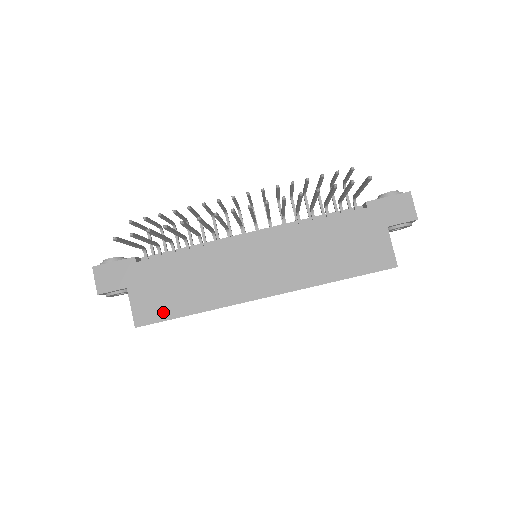
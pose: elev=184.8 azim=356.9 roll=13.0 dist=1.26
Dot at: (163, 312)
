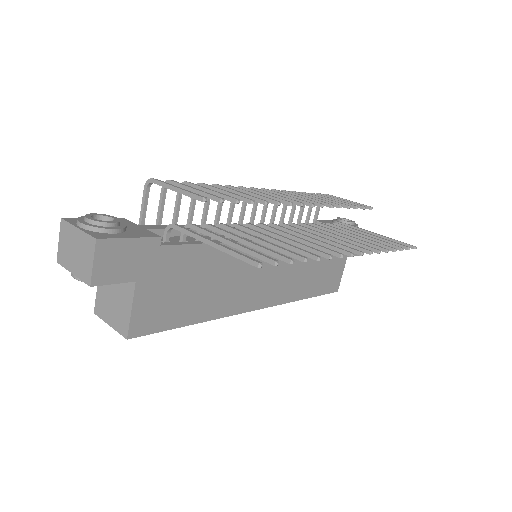
Dot at: (168, 319)
